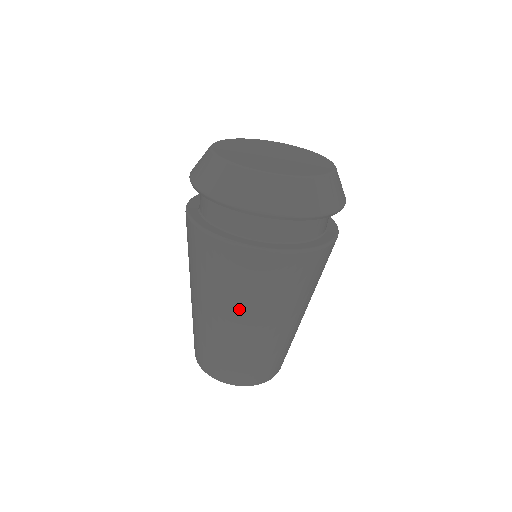
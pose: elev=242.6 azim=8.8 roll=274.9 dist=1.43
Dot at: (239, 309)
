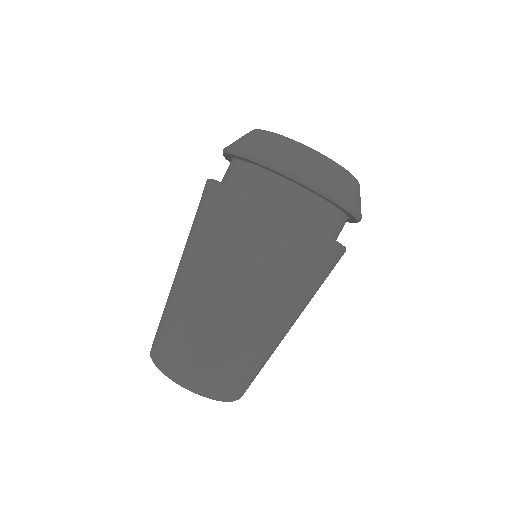
Dot at: (221, 274)
